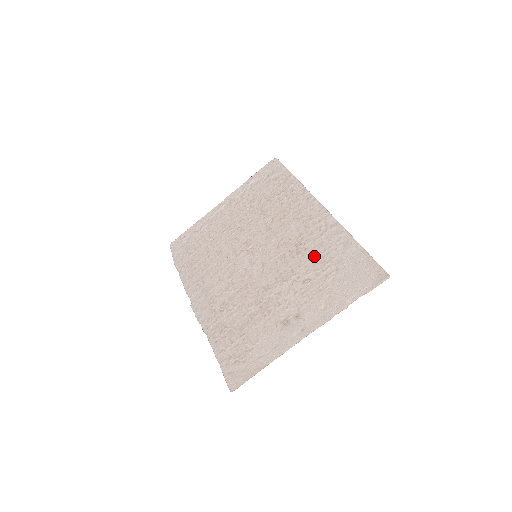
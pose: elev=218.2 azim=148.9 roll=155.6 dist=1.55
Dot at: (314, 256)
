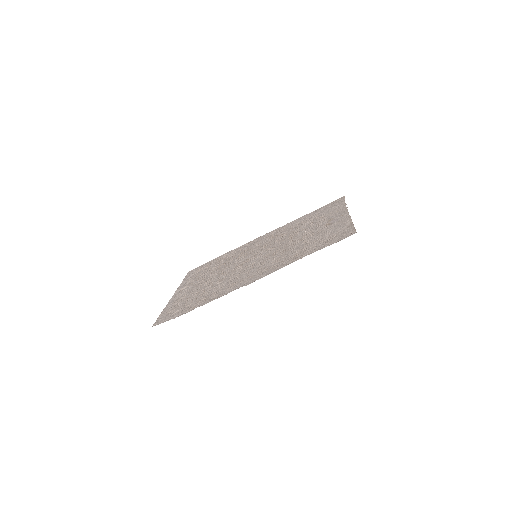
Dot at: (295, 227)
